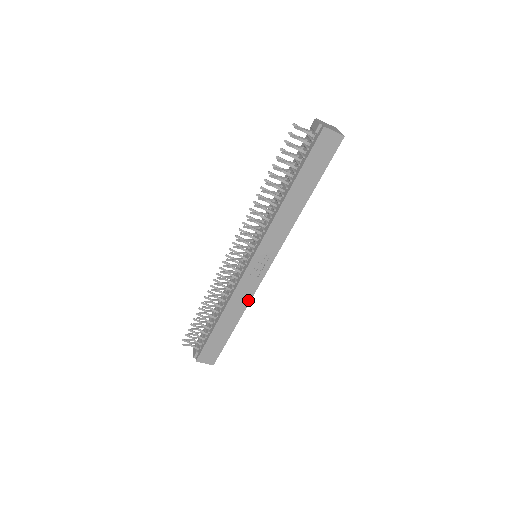
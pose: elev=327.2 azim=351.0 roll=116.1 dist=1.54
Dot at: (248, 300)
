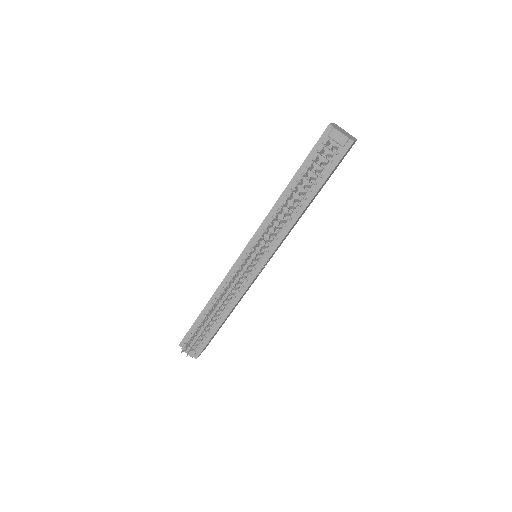
Dot at: occluded
